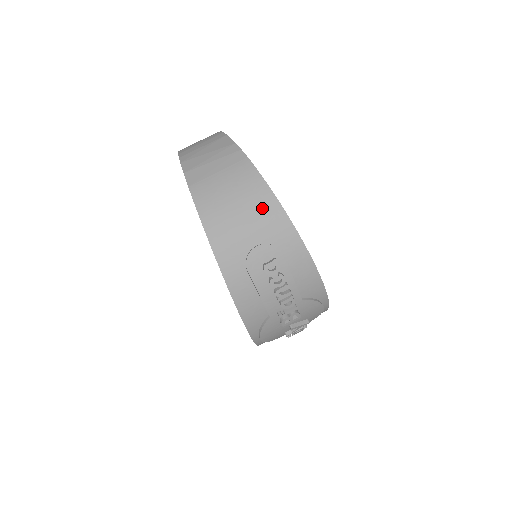
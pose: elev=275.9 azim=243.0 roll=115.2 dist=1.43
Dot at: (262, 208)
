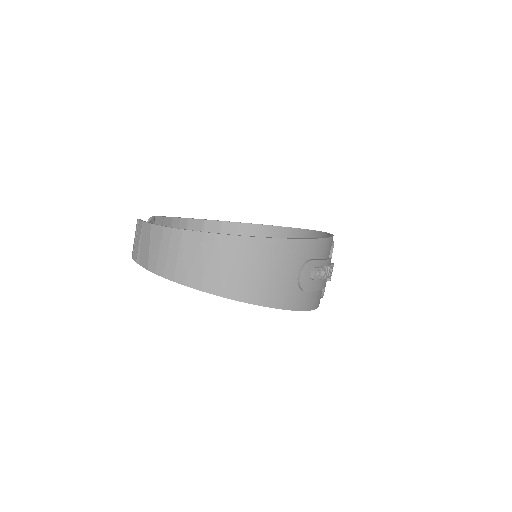
Dot at: (280, 254)
